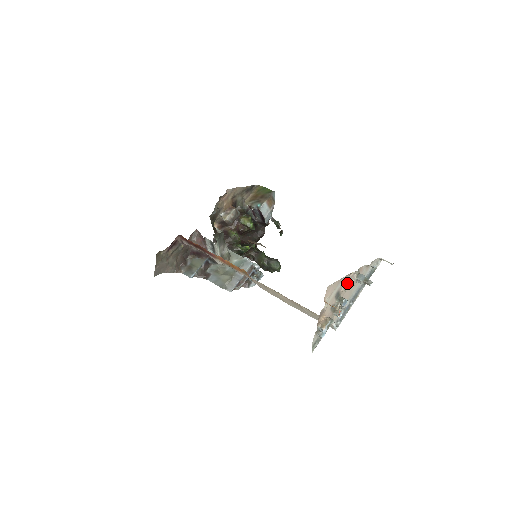
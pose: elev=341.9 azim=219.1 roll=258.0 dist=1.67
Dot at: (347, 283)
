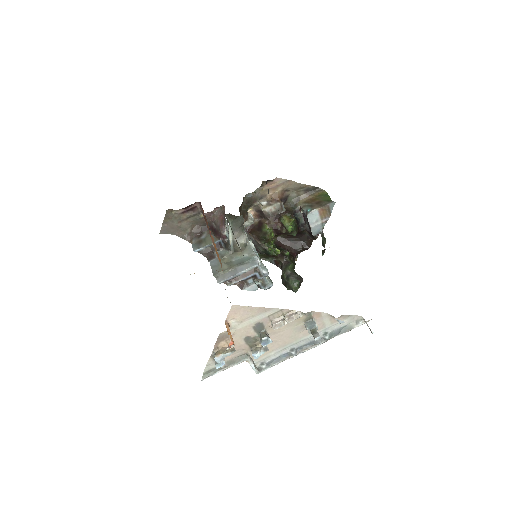
Dot at: (280, 319)
